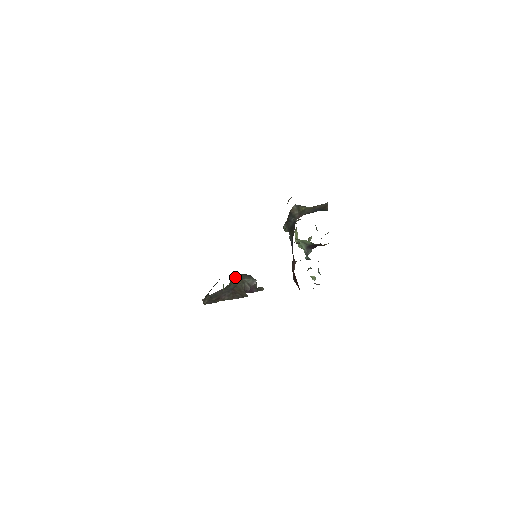
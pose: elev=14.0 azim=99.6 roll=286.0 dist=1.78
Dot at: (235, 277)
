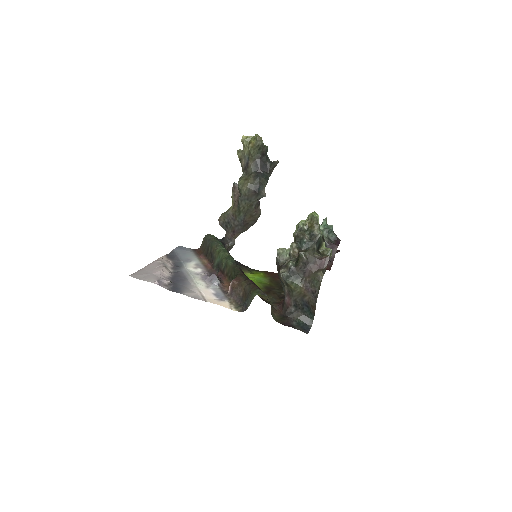
Dot at: (241, 196)
